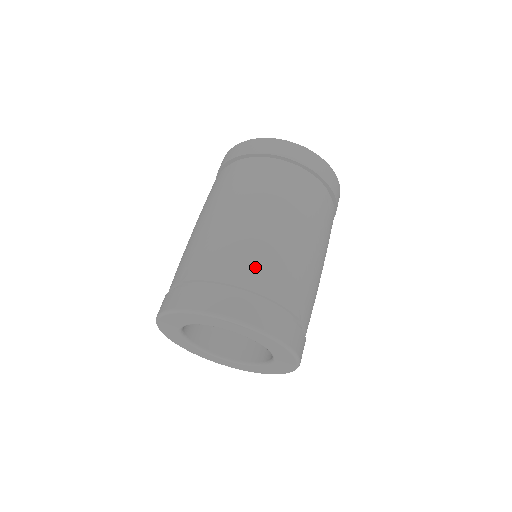
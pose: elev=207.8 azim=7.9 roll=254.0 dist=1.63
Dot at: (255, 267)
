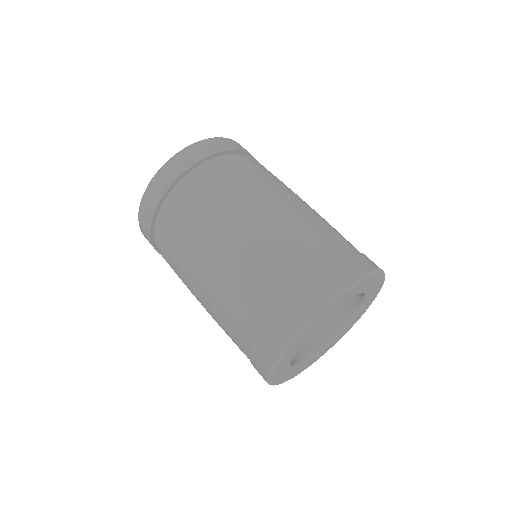
Dot at: (309, 240)
